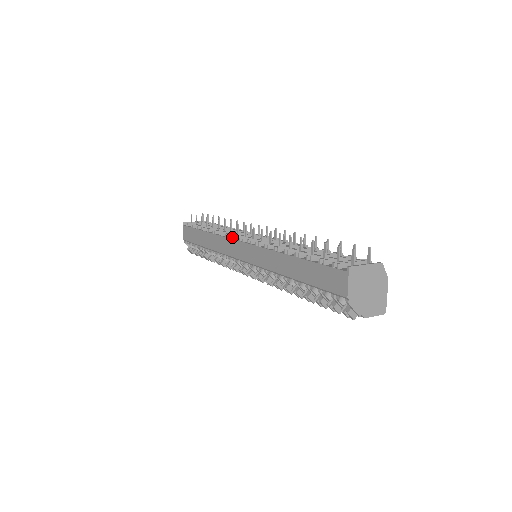
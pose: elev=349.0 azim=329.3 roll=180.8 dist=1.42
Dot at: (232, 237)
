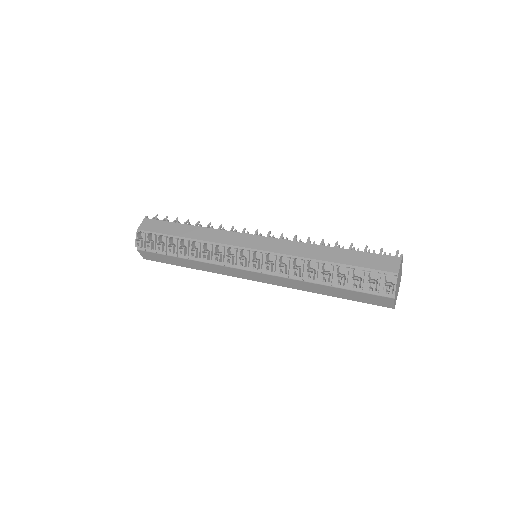
Dot at: (243, 231)
